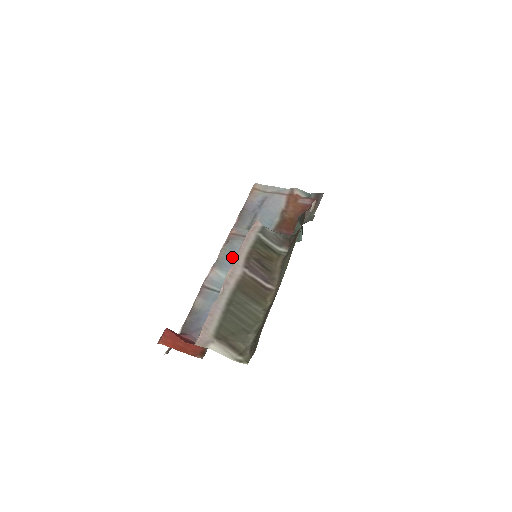
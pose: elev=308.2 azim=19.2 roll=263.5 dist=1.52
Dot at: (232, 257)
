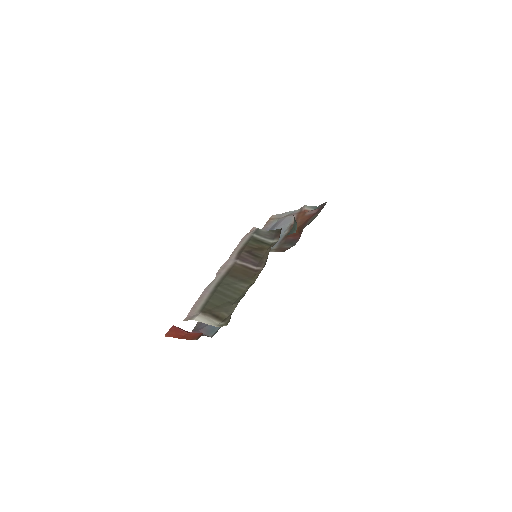
Dot at: occluded
